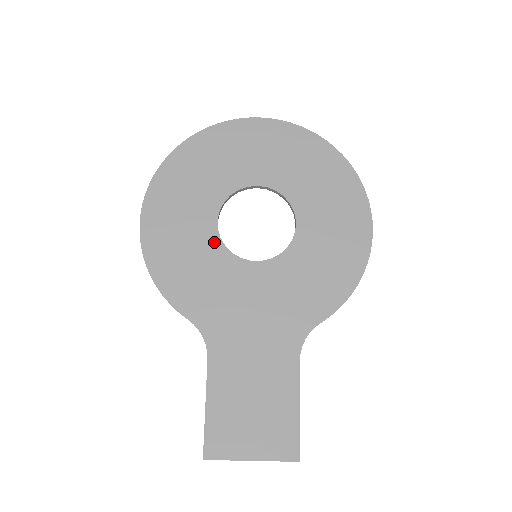
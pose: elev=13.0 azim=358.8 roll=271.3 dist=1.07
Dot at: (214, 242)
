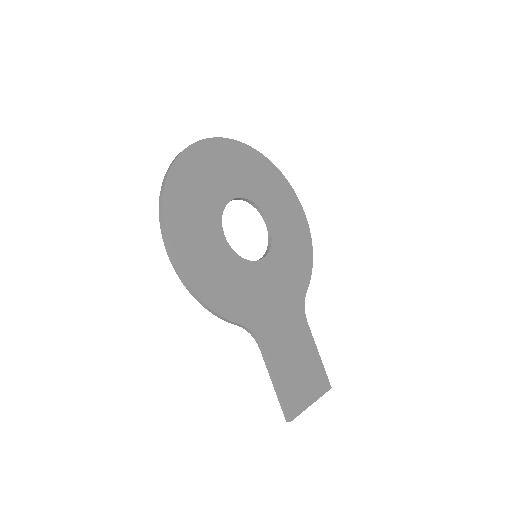
Dot at: (230, 254)
